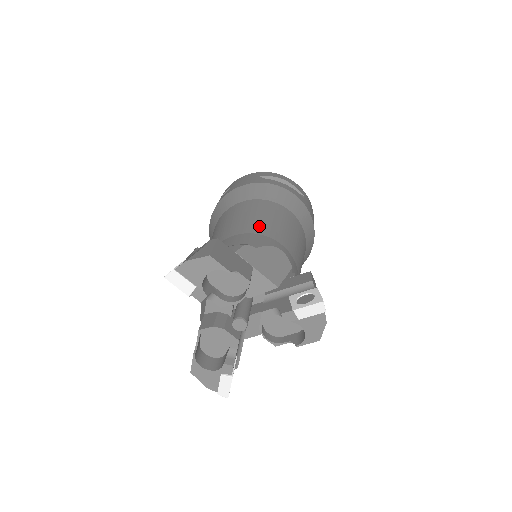
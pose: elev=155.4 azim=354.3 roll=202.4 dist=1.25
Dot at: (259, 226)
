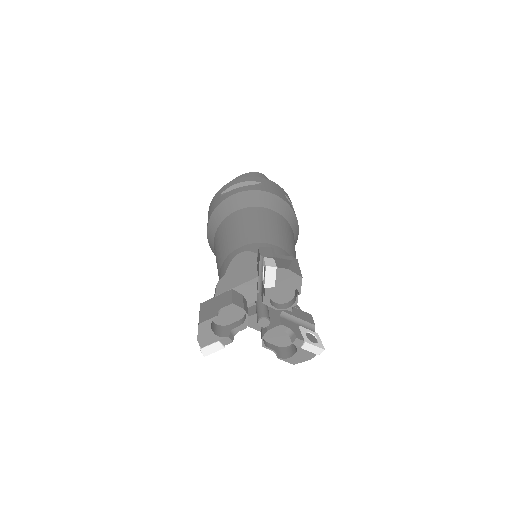
Dot at: (293, 252)
